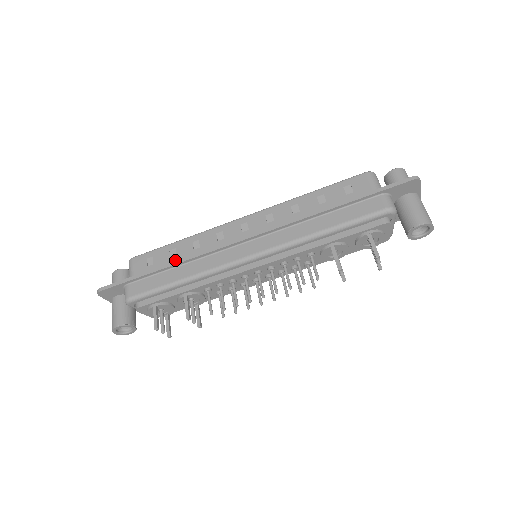
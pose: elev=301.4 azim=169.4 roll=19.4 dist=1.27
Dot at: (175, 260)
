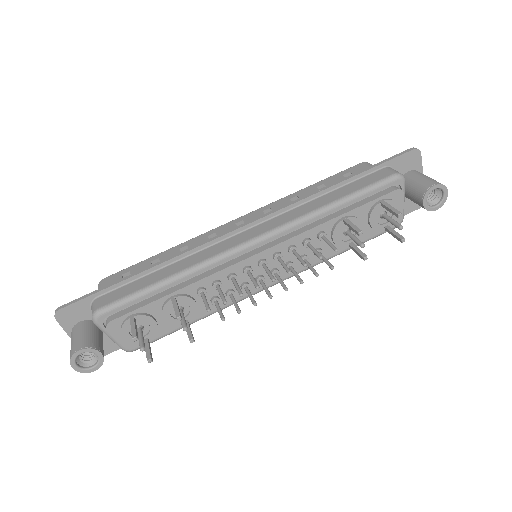
Dot at: occluded
